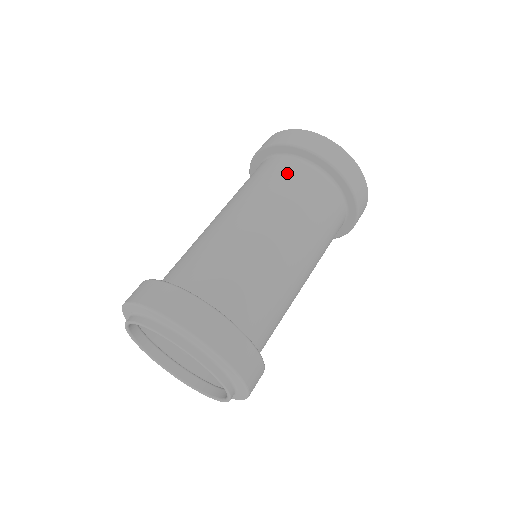
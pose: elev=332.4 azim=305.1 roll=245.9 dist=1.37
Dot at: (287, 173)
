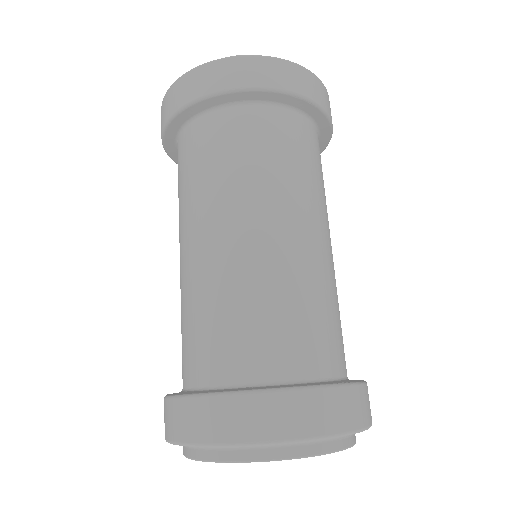
Dot at: (286, 138)
